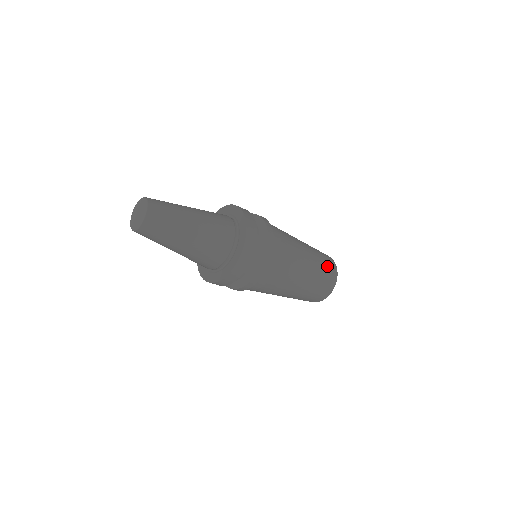
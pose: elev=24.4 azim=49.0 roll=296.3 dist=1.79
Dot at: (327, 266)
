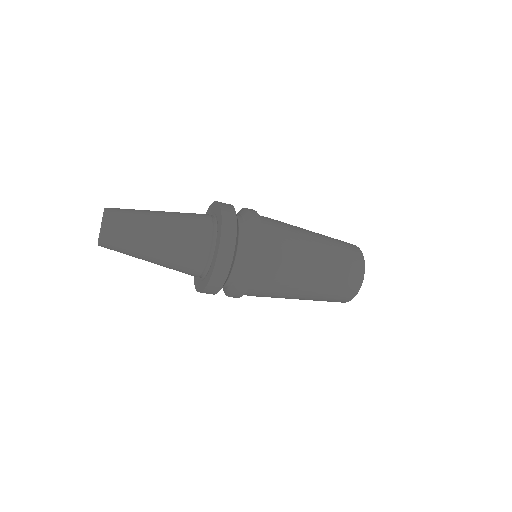
Dot at: (347, 252)
